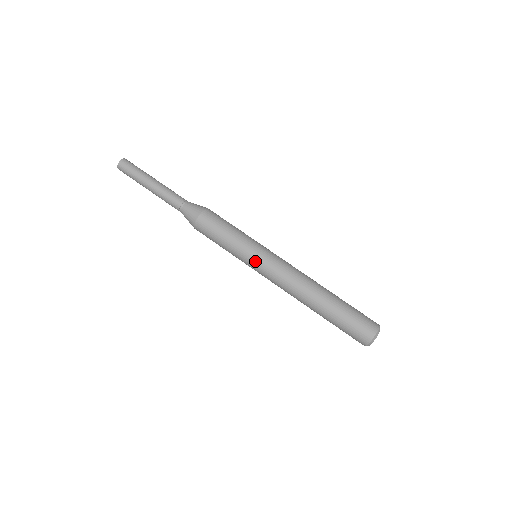
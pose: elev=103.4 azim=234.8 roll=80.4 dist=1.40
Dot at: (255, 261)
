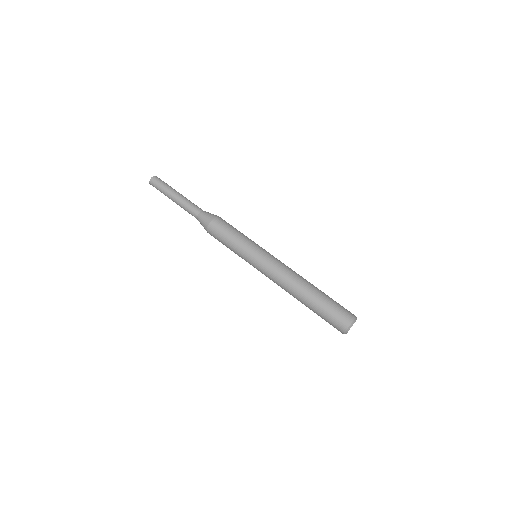
Dot at: (252, 265)
